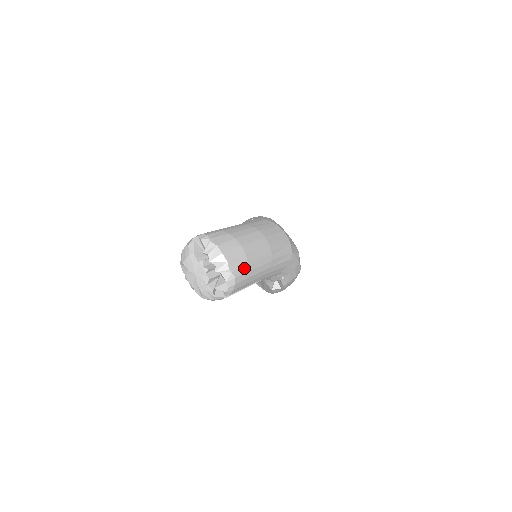
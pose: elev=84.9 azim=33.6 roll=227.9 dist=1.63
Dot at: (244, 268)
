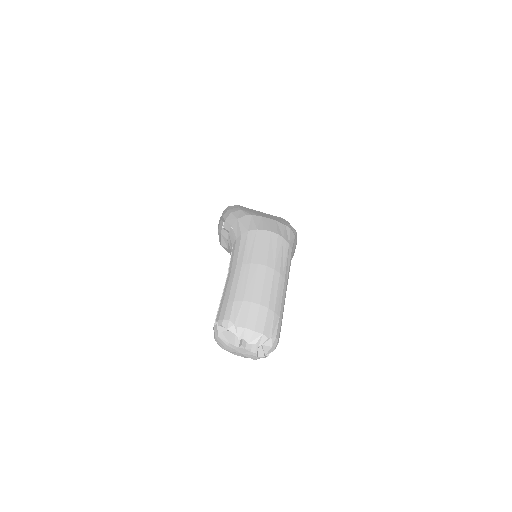
Dot at: (275, 320)
